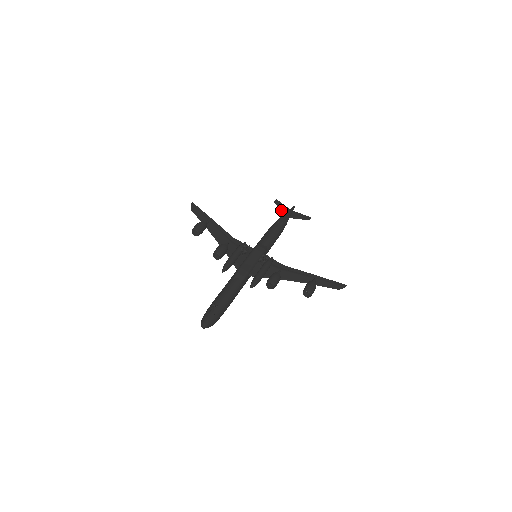
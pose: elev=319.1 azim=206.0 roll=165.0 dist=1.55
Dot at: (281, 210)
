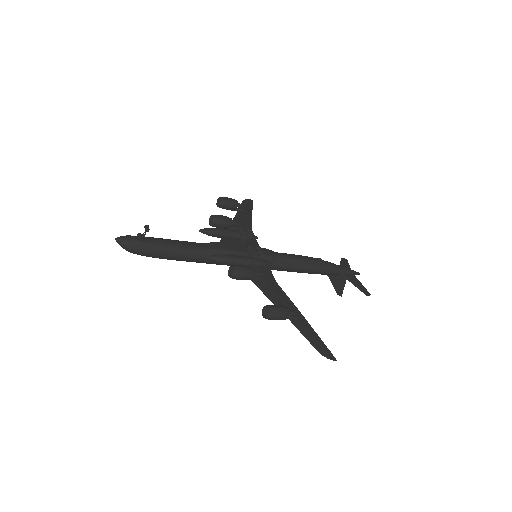
Dot at: (340, 265)
